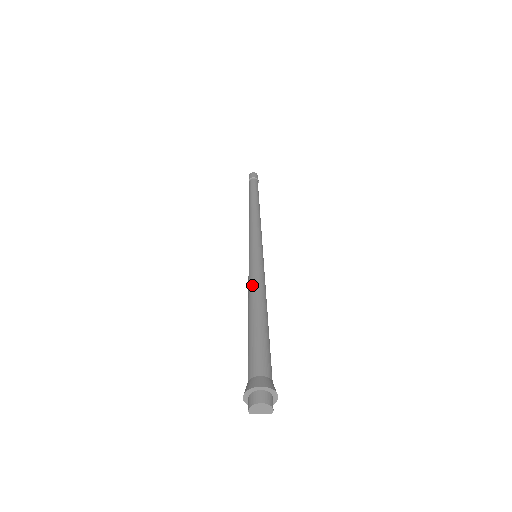
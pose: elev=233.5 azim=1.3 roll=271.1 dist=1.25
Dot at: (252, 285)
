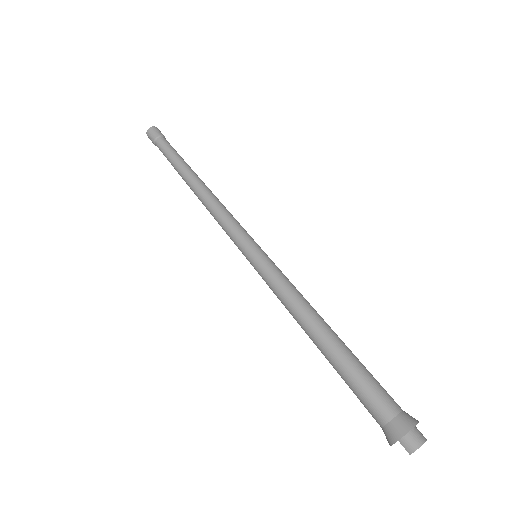
Dot at: (300, 298)
